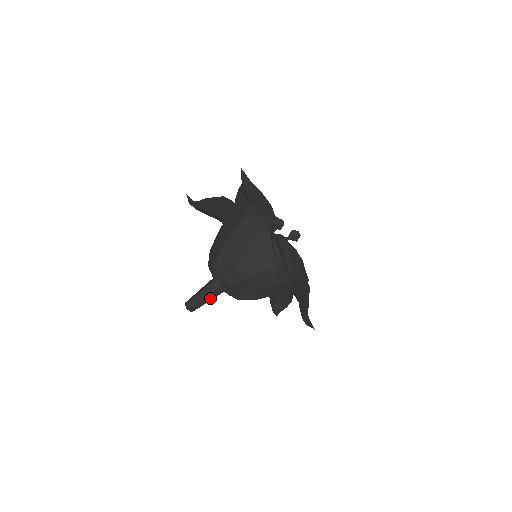
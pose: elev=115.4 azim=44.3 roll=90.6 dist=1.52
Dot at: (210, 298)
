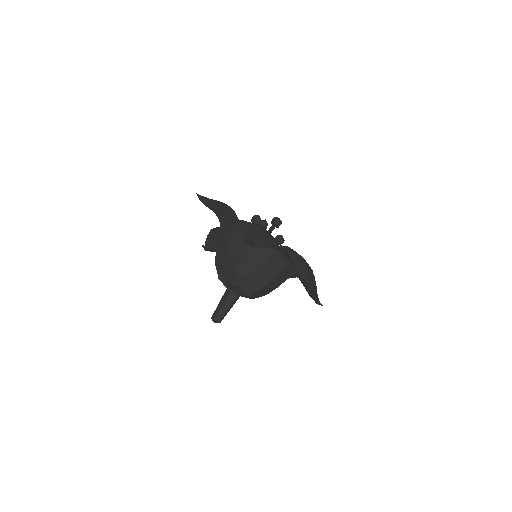
Dot at: (228, 305)
